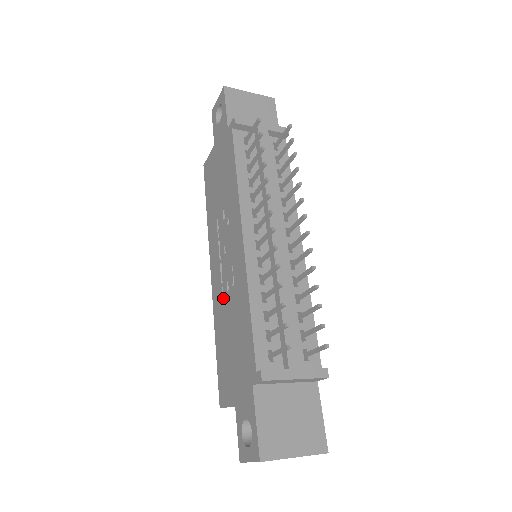
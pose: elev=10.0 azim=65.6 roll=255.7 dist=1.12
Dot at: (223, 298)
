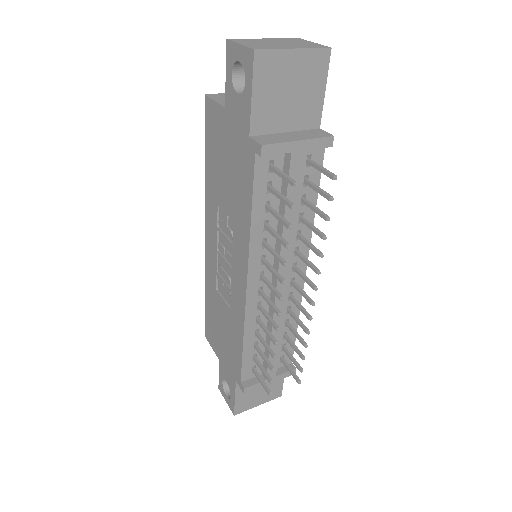
Dot at: (217, 283)
